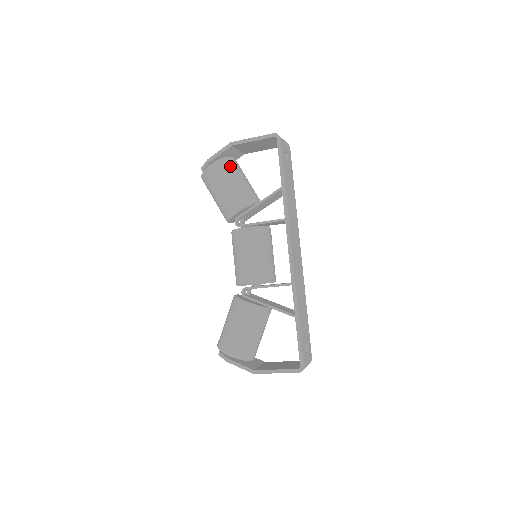
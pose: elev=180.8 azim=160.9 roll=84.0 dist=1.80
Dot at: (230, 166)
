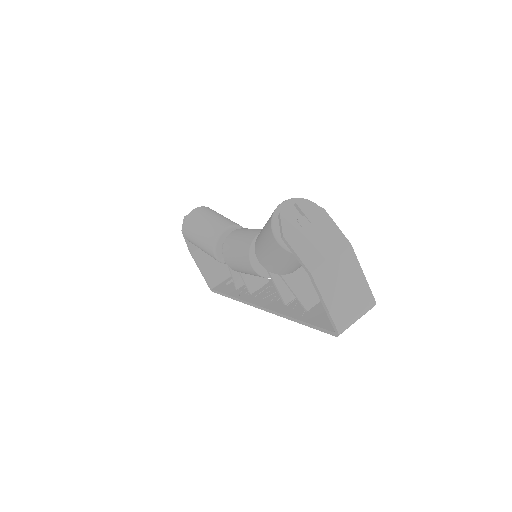
Dot at: (295, 259)
